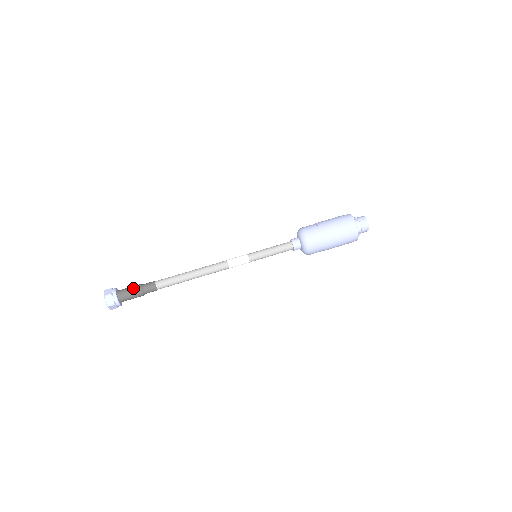
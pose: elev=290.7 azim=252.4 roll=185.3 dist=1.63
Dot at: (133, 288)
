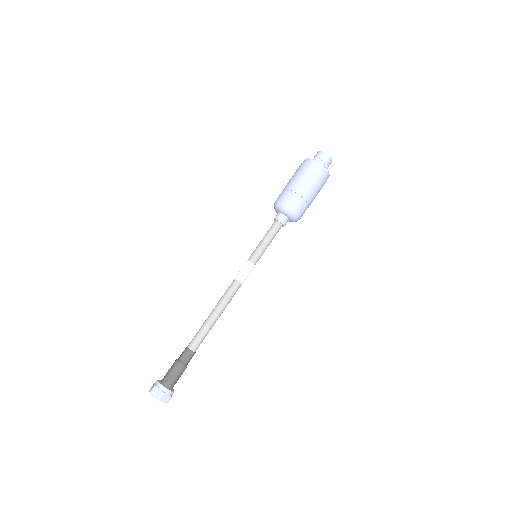
Dot at: (175, 370)
